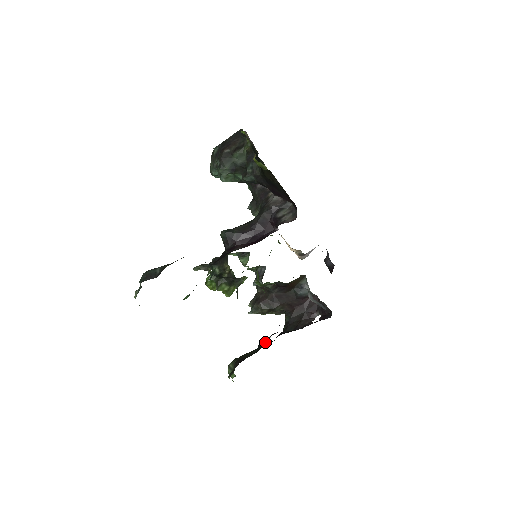
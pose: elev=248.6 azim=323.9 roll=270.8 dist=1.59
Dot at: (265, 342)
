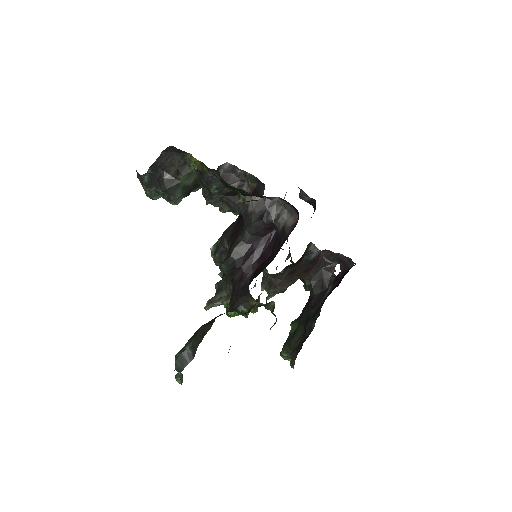
Dot at: (312, 326)
